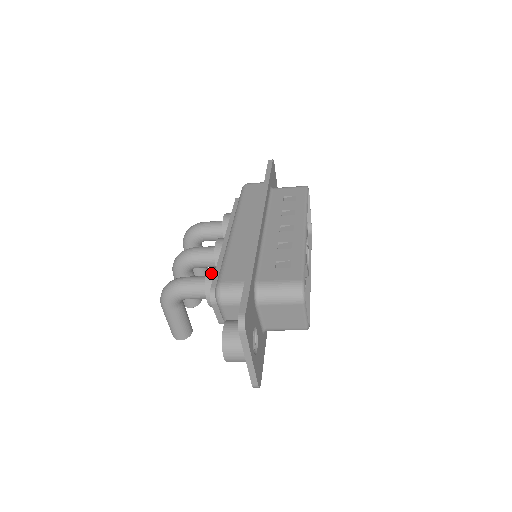
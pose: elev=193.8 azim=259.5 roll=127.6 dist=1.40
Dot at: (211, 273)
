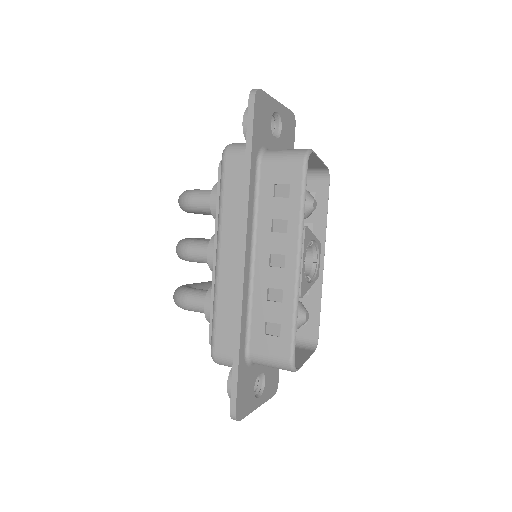
Dot at: (208, 308)
